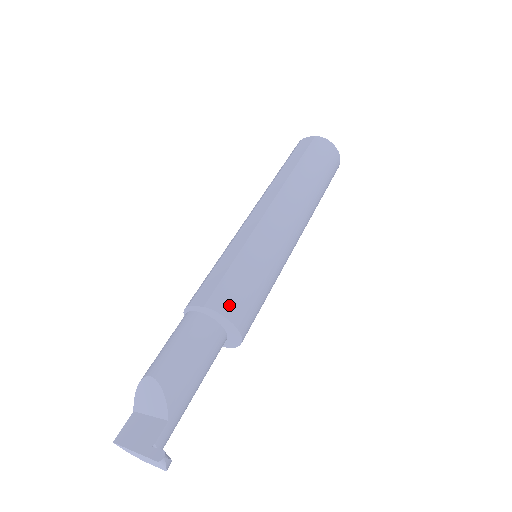
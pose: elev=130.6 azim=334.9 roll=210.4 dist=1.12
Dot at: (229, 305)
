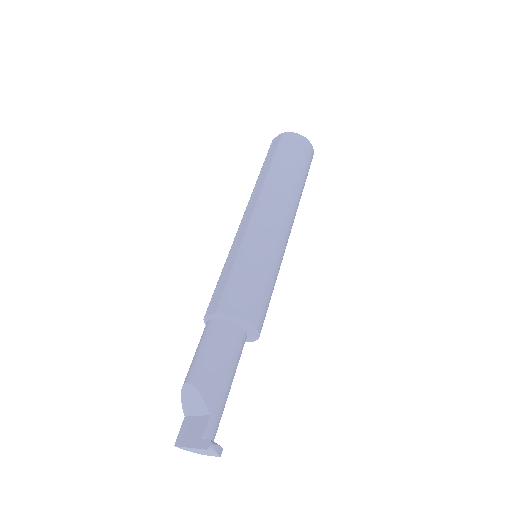
Dot at: (236, 305)
